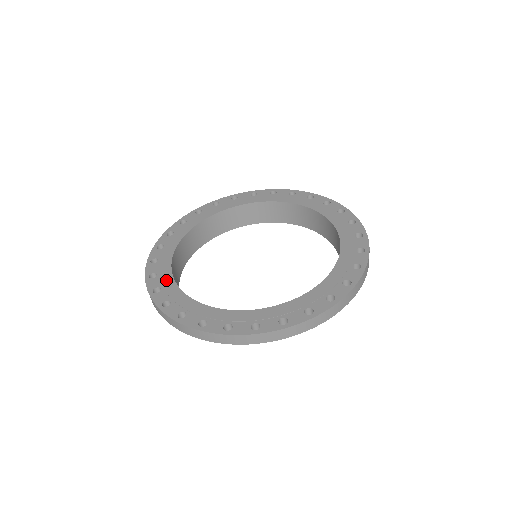
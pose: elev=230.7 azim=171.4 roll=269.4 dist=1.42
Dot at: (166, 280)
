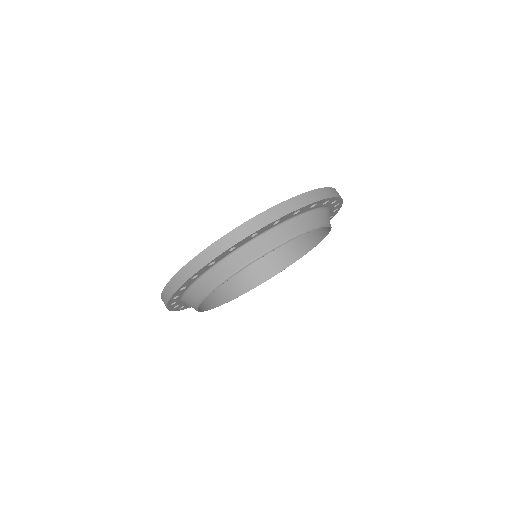
Dot at: occluded
